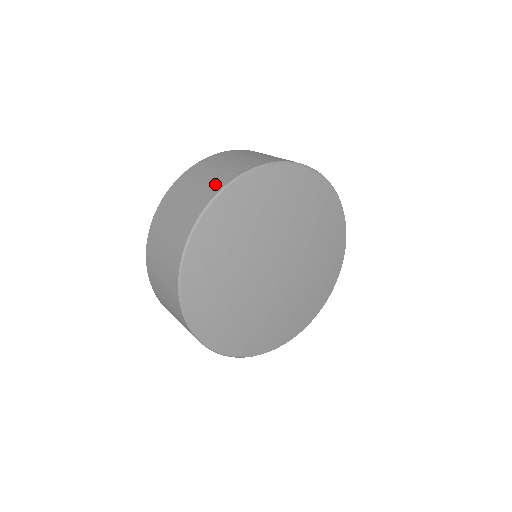
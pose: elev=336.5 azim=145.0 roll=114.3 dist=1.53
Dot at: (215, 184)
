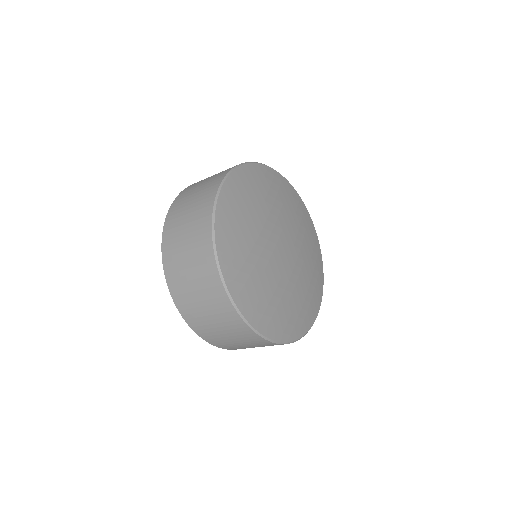
Dot at: (209, 191)
